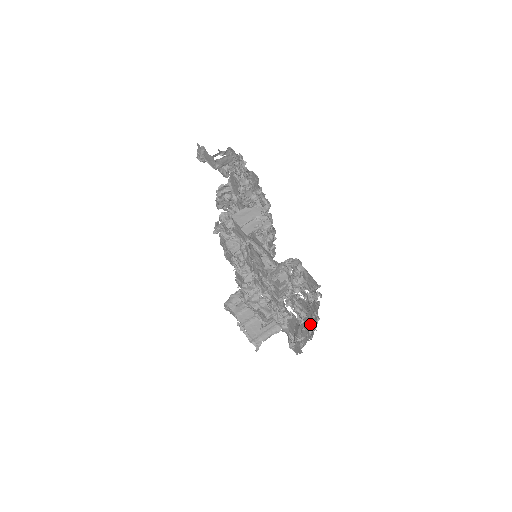
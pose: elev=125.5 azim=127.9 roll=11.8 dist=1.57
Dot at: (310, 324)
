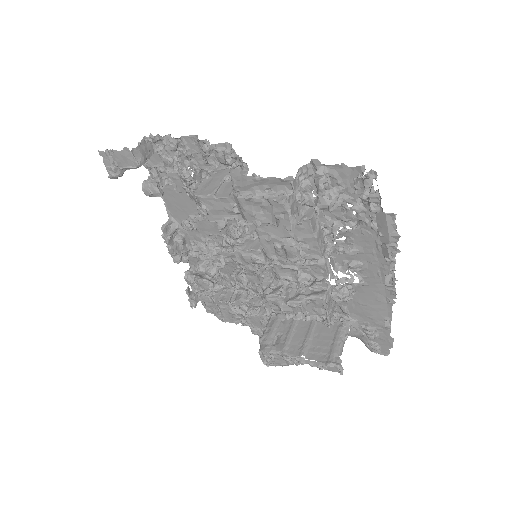
Dot at: (382, 267)
